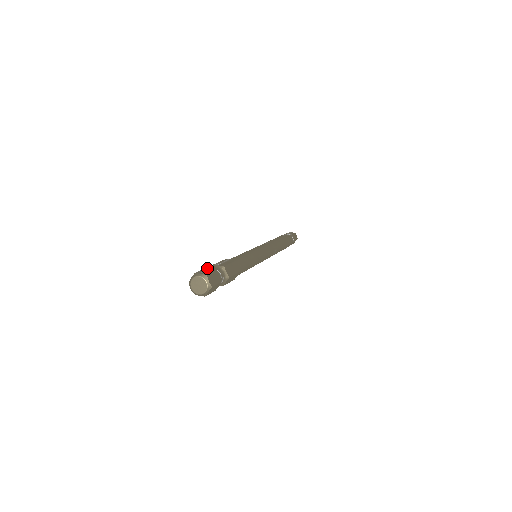
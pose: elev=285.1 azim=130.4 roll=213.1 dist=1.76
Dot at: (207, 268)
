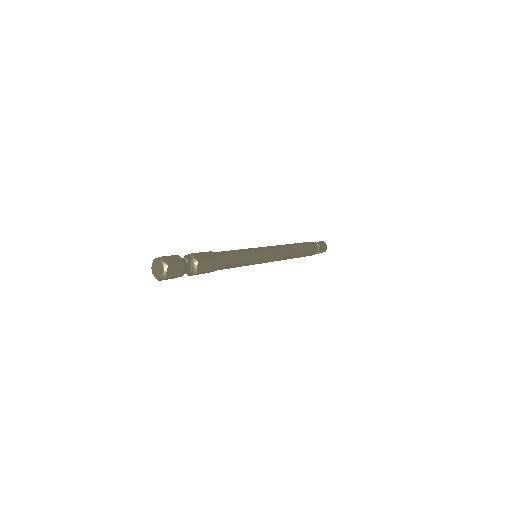
Dot at: occluded
